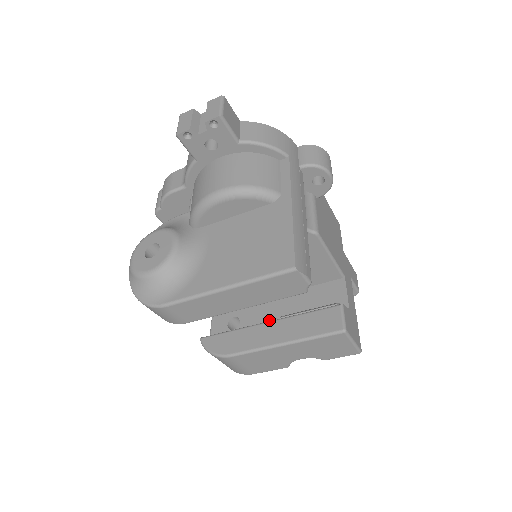
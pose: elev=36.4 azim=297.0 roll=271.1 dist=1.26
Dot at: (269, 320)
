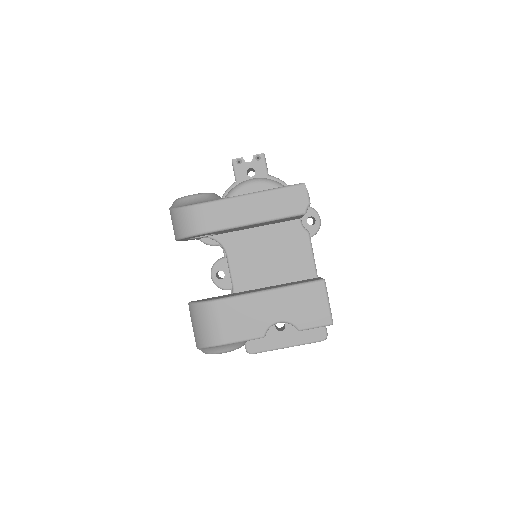
Dot at: occluded
